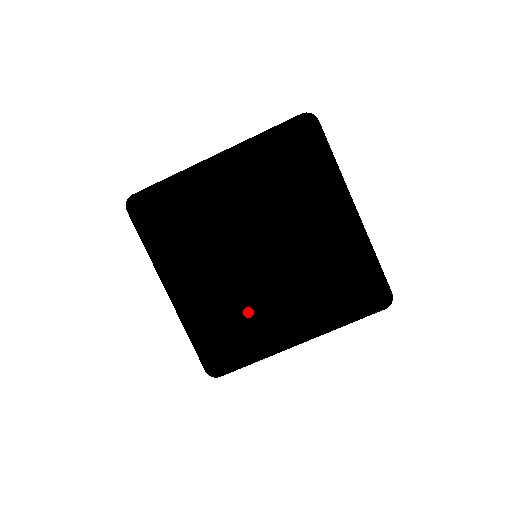
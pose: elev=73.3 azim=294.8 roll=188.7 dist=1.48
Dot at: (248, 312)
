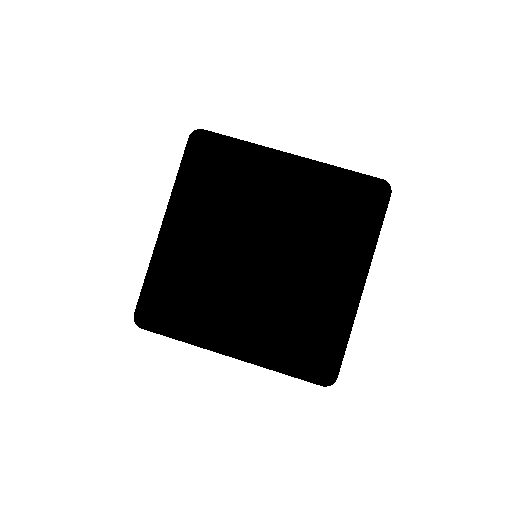
Dot at: (212, 293)
